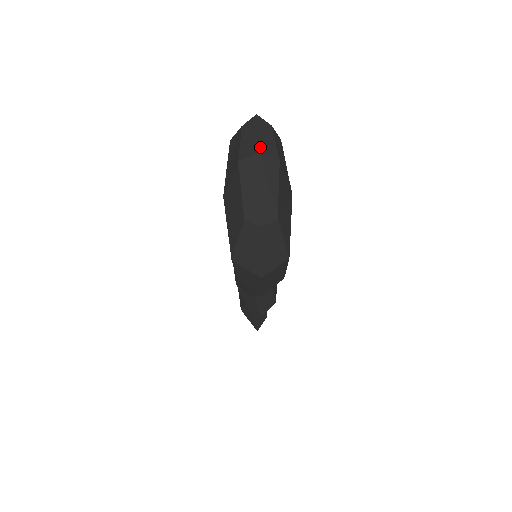
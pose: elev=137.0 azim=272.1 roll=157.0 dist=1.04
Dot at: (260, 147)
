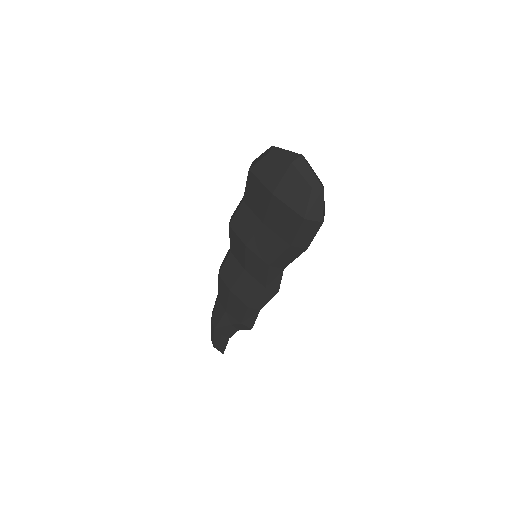
Dot at: occluded
